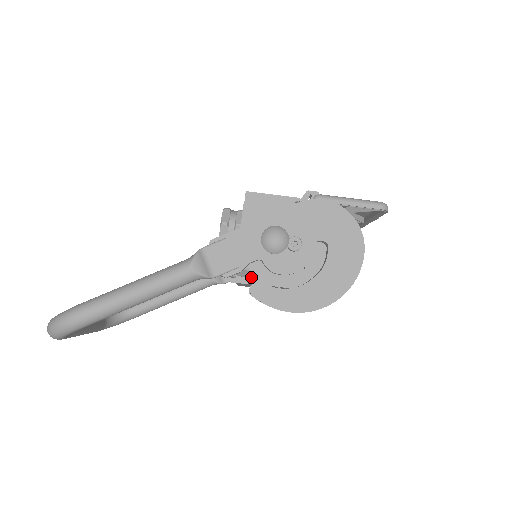
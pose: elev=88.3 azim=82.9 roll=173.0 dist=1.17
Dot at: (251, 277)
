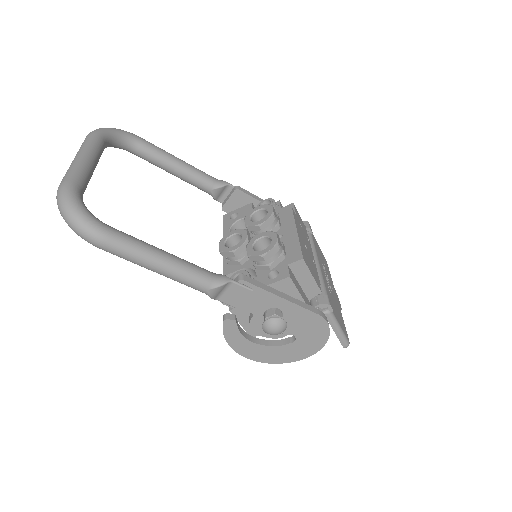
Dot at: (236, 310)
